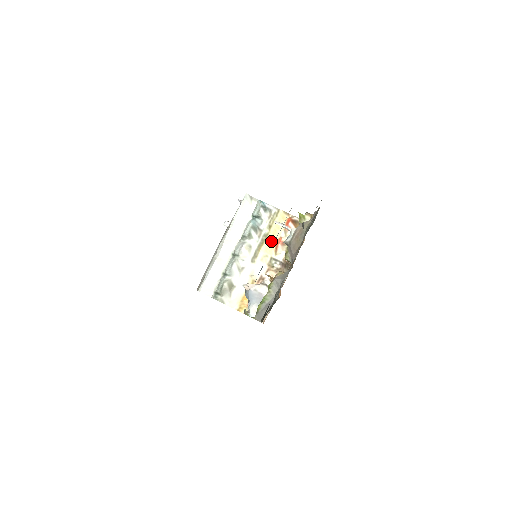
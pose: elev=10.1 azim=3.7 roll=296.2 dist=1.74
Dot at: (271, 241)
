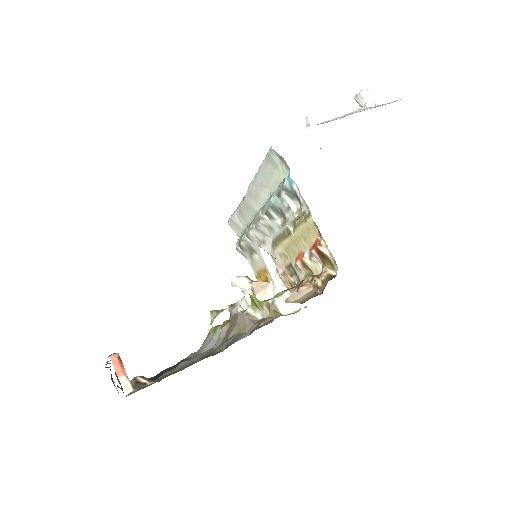
Dot at: (293, 245)
